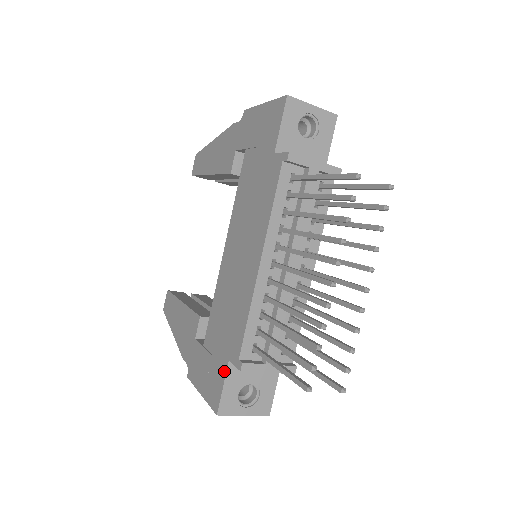
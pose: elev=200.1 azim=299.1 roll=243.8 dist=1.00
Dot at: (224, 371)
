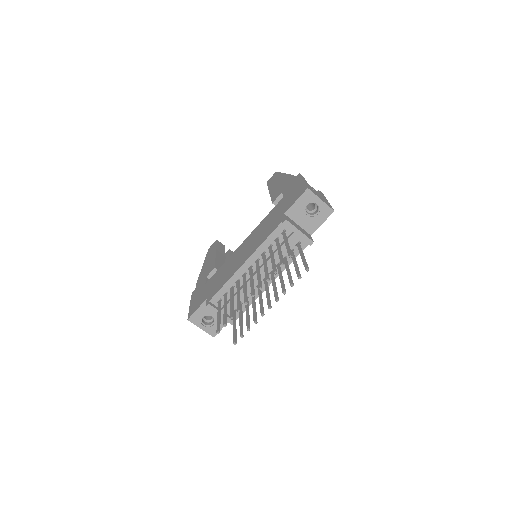
Dot at: (202, 302)
